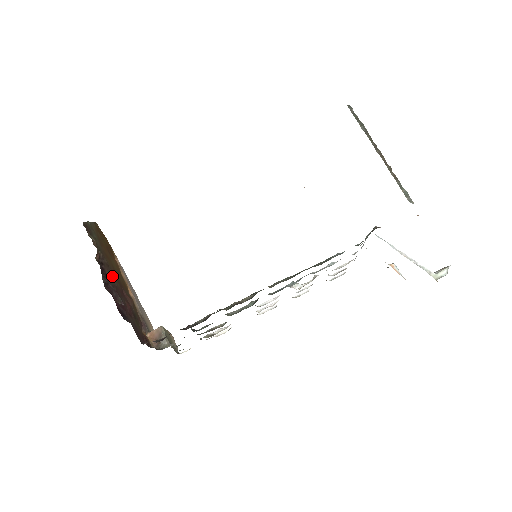
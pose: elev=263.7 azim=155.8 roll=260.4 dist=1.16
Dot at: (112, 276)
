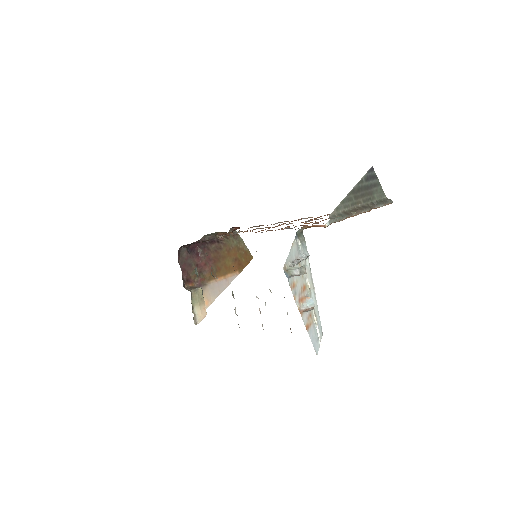
Dot at: (215, 250)
